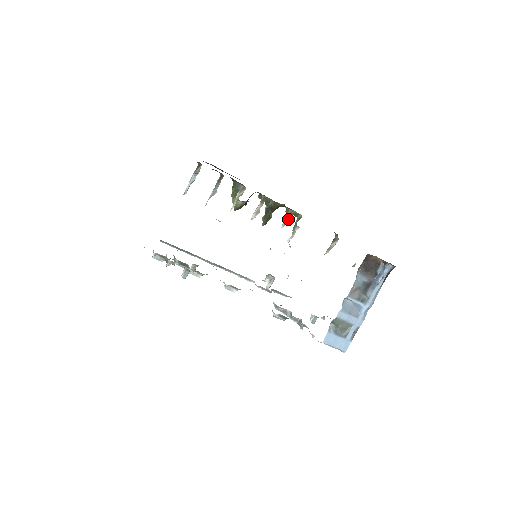
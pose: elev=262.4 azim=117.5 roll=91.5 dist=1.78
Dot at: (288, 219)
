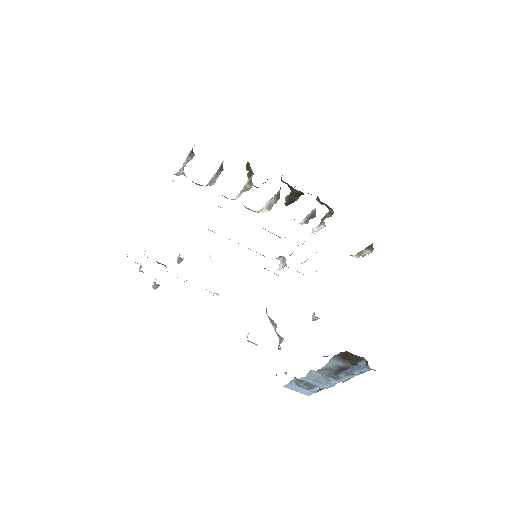
Dot at: (308, 221)
